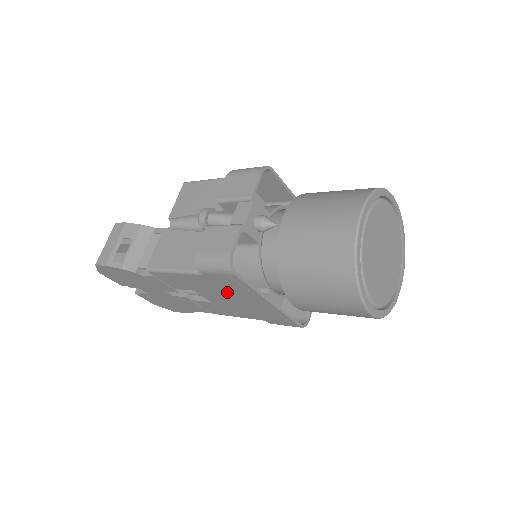
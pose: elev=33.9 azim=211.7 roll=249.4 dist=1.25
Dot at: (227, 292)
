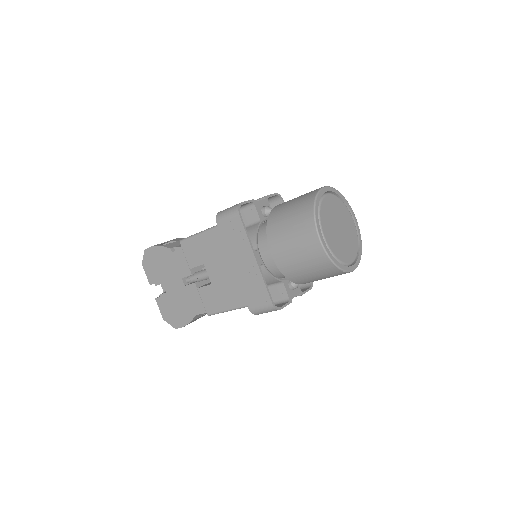
Dot at: (228, 252)
